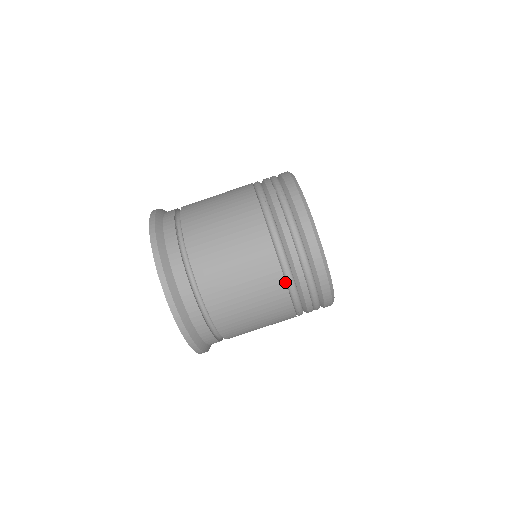
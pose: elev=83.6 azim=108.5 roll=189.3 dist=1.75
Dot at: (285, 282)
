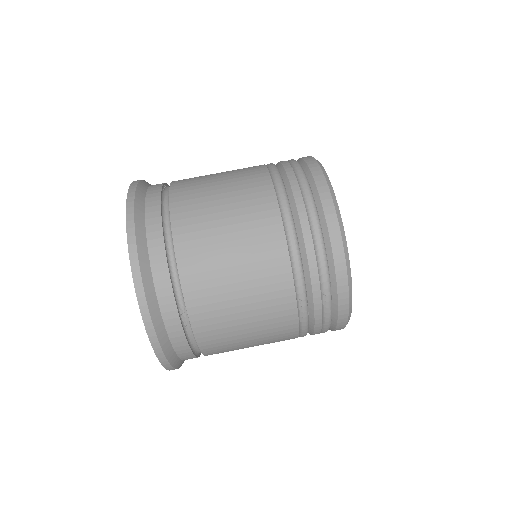
Dot at: (284, 232)
